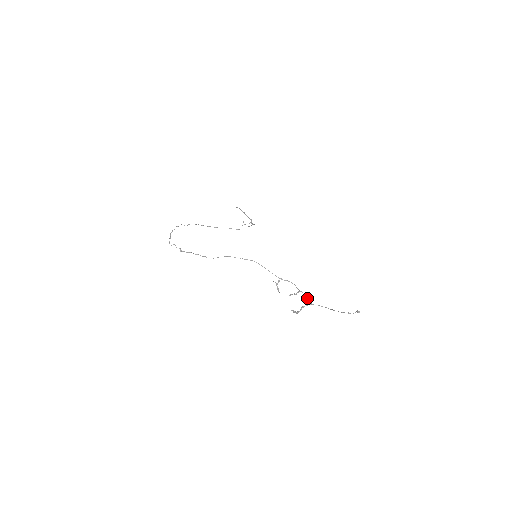
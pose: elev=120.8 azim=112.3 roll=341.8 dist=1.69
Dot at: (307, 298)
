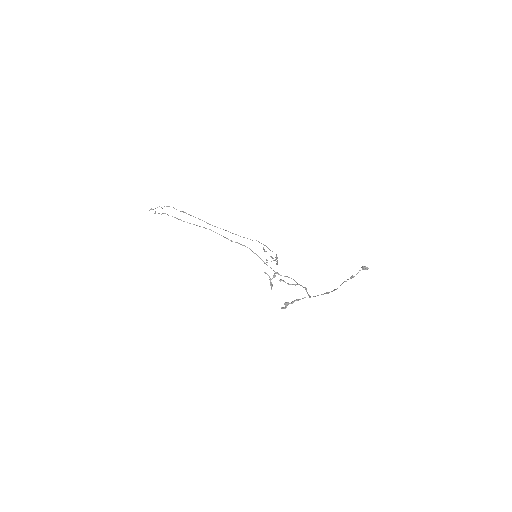
Dot at: (307, 292)
